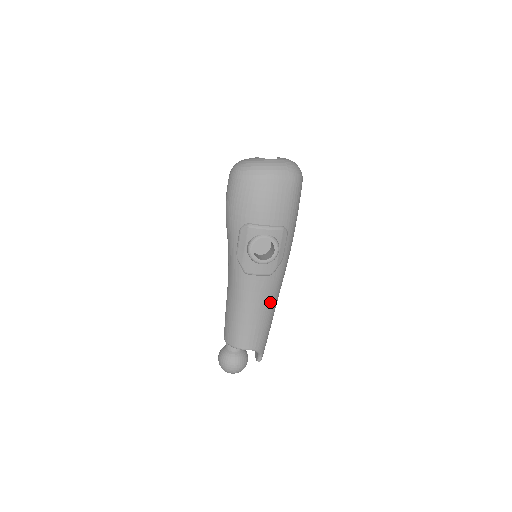
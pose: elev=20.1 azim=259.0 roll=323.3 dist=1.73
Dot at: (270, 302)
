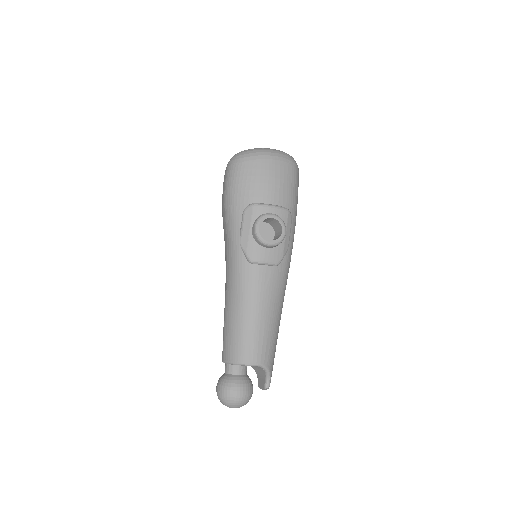
Dot at: (277, 303)
